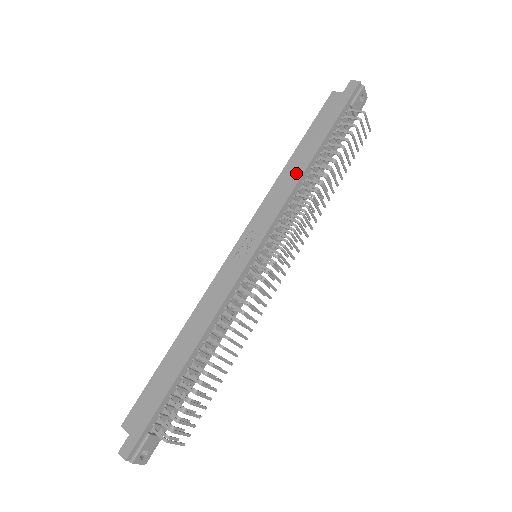
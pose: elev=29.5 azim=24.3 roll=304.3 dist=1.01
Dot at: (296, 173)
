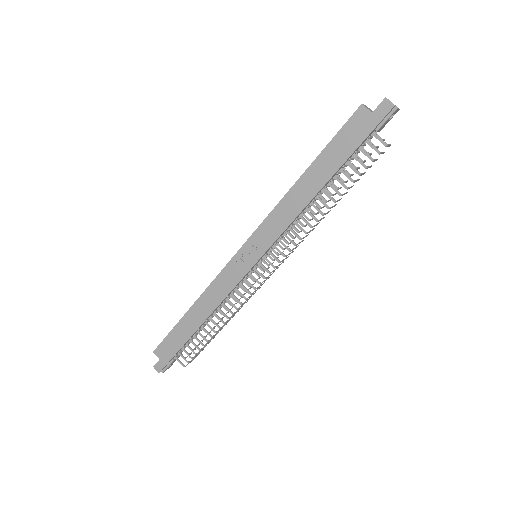
Dot at: (302, 199)
